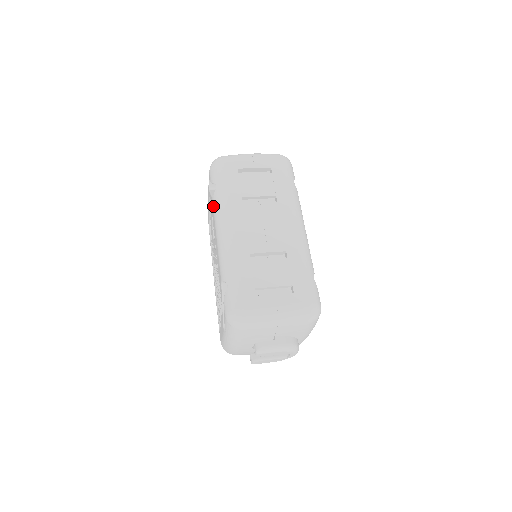
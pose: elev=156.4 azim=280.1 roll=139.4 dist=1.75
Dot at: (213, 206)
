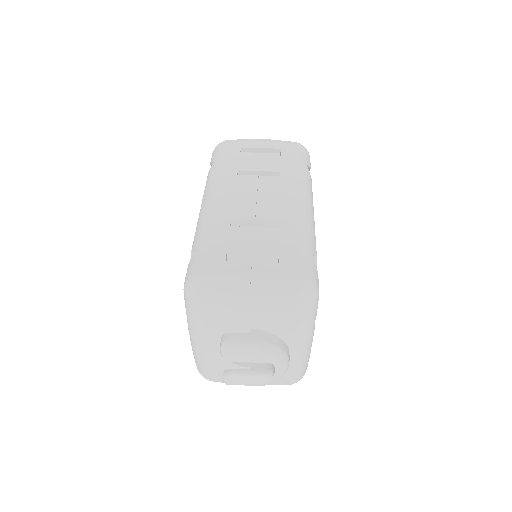
Dot at: occluded
